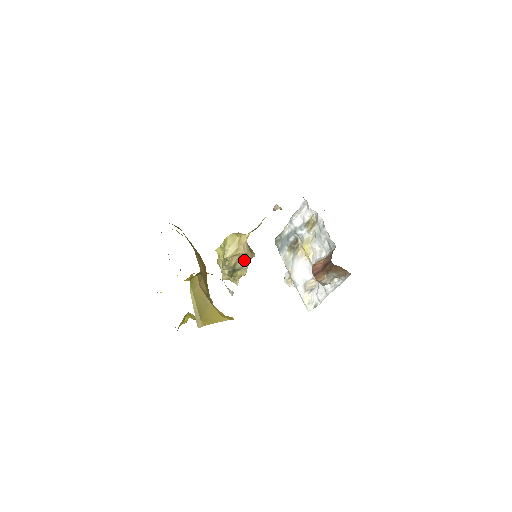
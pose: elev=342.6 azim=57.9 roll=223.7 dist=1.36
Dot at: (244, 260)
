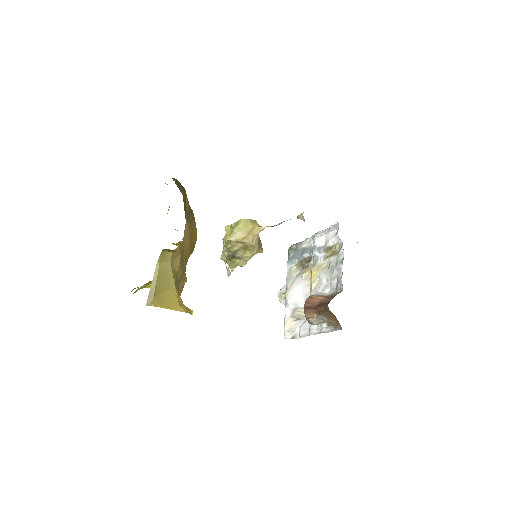
Dot at: (248, 251)
